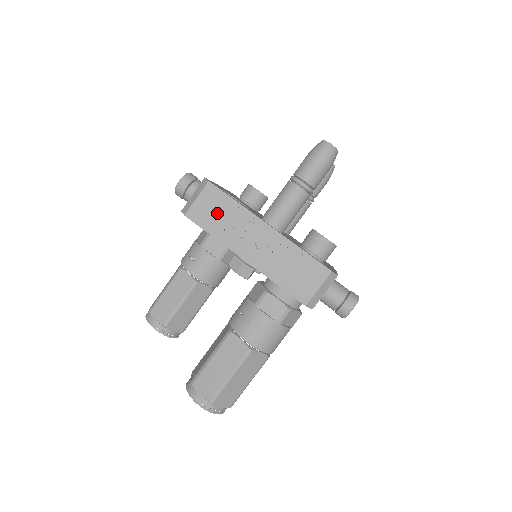
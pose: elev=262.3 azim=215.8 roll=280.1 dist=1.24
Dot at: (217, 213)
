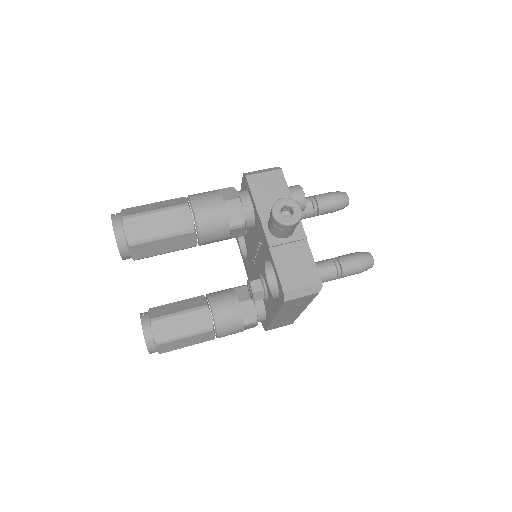
Dot at: occluded
